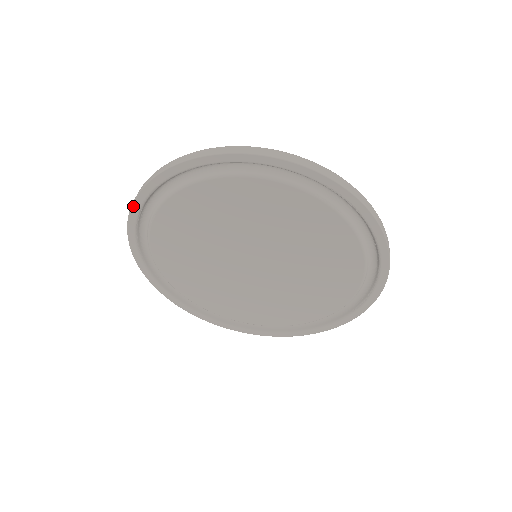
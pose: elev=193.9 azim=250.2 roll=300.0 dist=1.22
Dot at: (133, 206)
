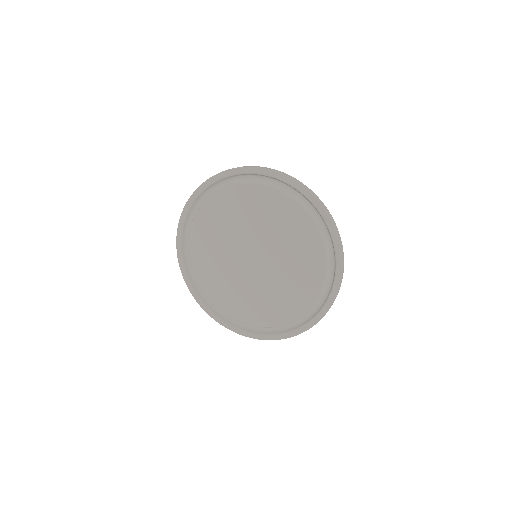
Dot at: (186, 205)
